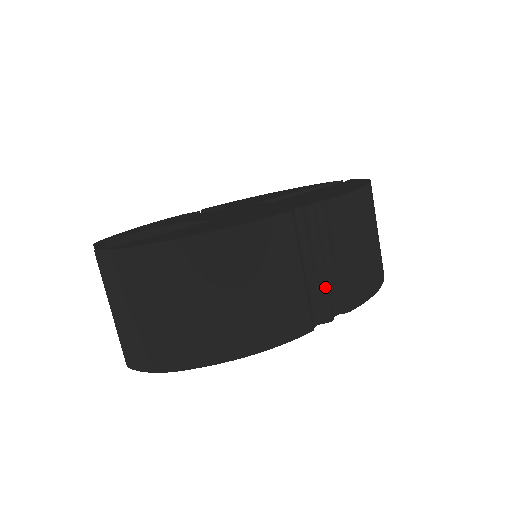
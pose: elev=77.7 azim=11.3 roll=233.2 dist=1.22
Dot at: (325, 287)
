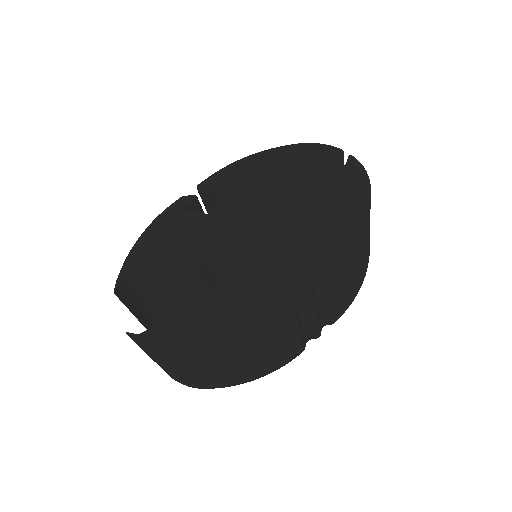
Dot at: (316, 324)
